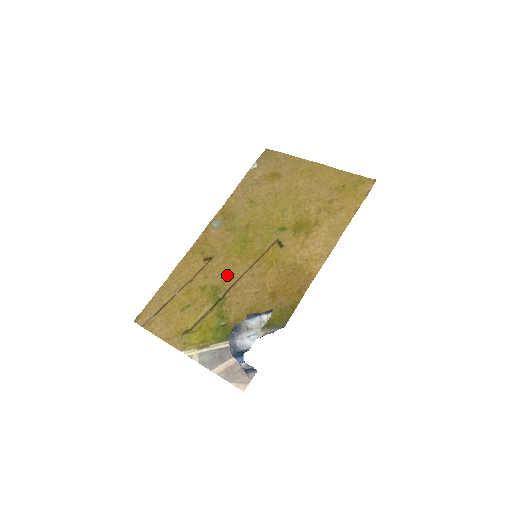
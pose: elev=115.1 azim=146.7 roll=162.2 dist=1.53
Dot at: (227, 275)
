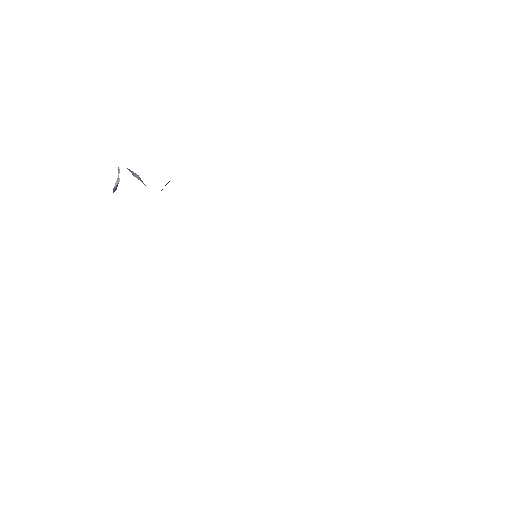
Dot at: occluded
